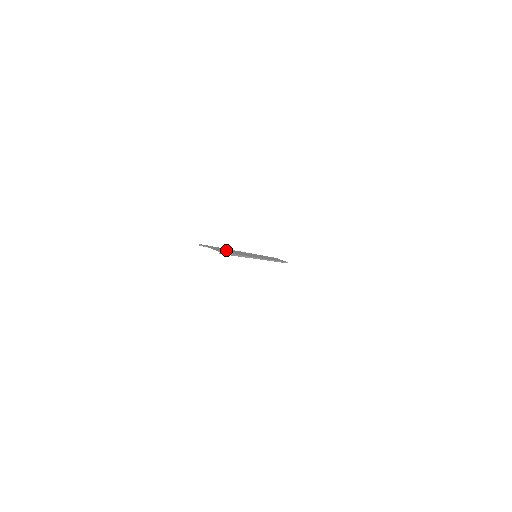
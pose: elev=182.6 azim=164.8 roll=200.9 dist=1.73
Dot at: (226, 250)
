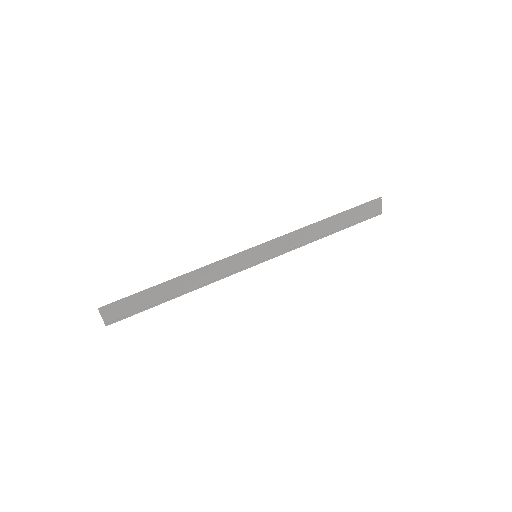
Dot at: (155, 295)
